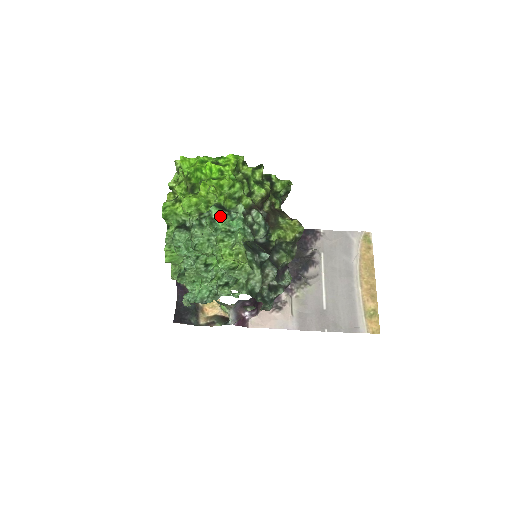
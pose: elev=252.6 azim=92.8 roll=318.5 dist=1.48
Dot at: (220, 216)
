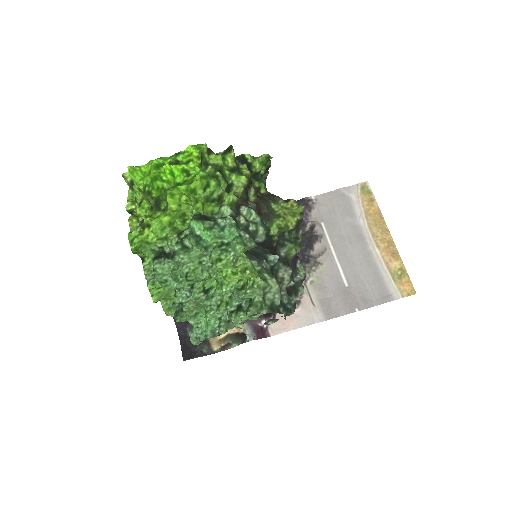
Dot at: (205, 230)
